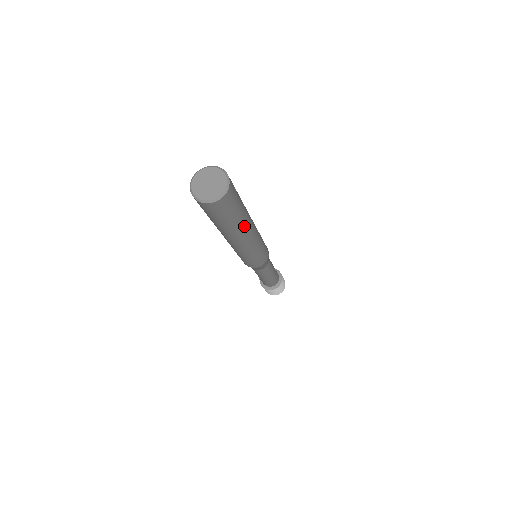
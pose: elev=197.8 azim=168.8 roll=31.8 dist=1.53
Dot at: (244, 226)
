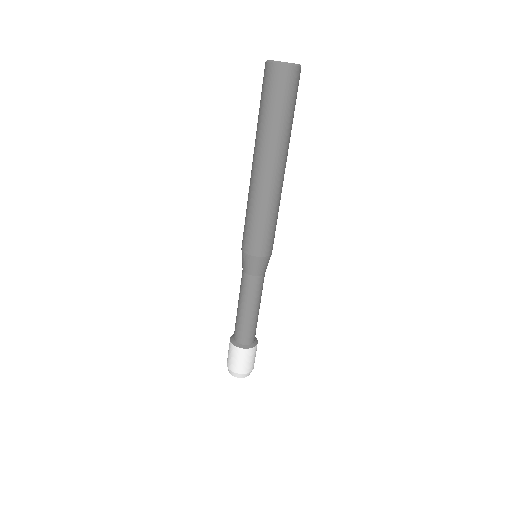
Dot at: (272, 144)
